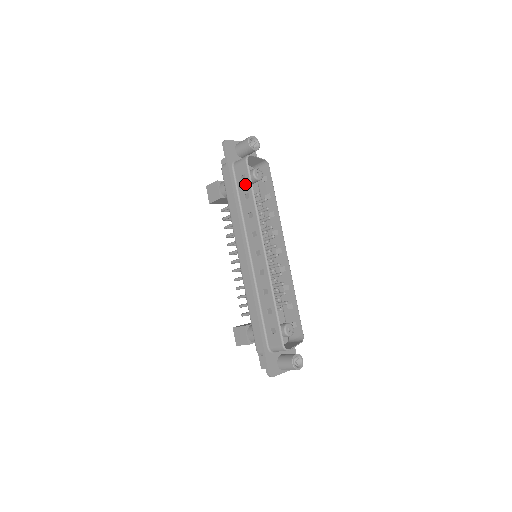
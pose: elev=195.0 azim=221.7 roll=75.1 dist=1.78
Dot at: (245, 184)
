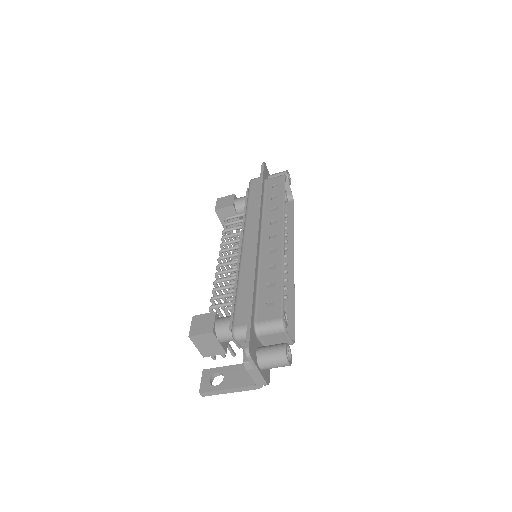
Dot at: (277, 189)
